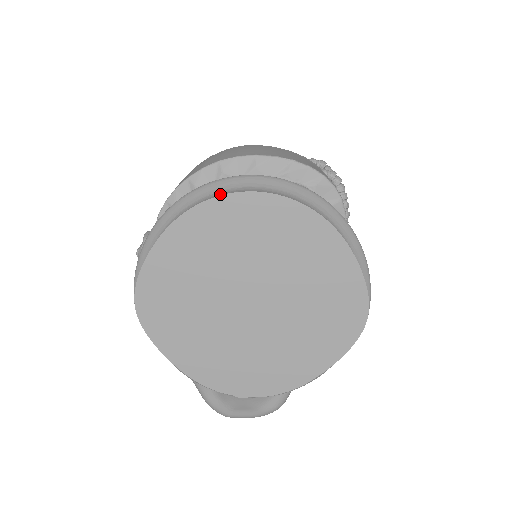
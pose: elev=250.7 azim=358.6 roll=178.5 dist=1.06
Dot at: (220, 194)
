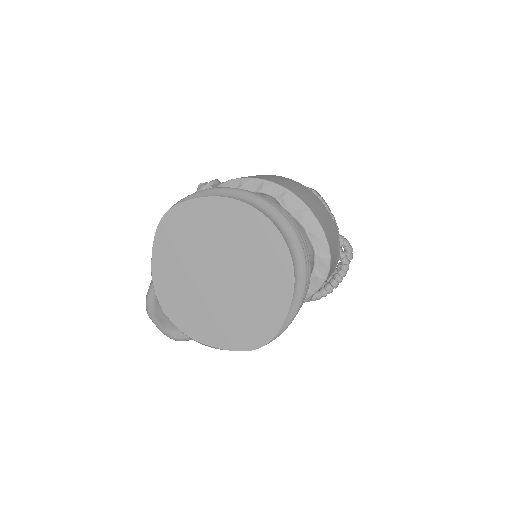
Dot at: (260, 210)
